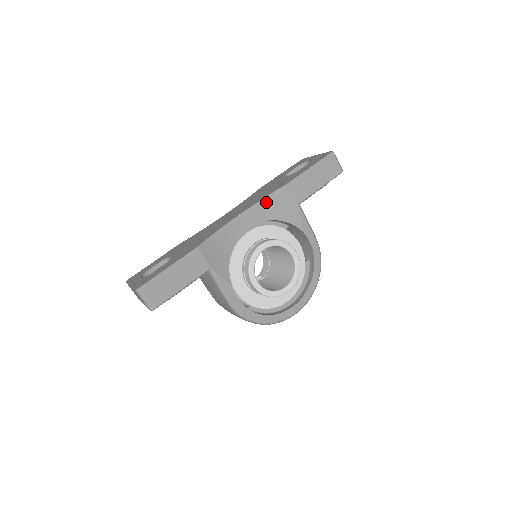
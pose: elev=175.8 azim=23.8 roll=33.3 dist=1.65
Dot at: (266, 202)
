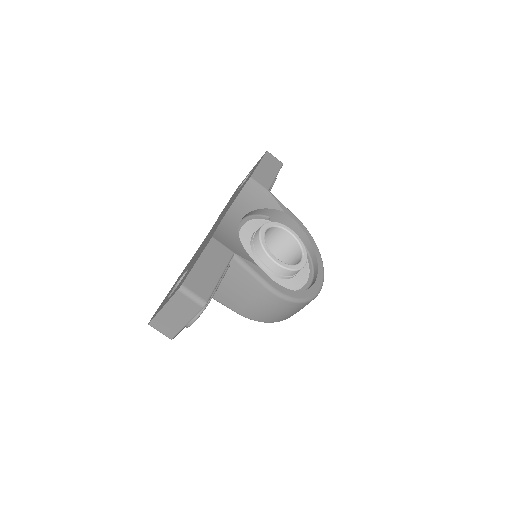
Dot at: (242, 196)
